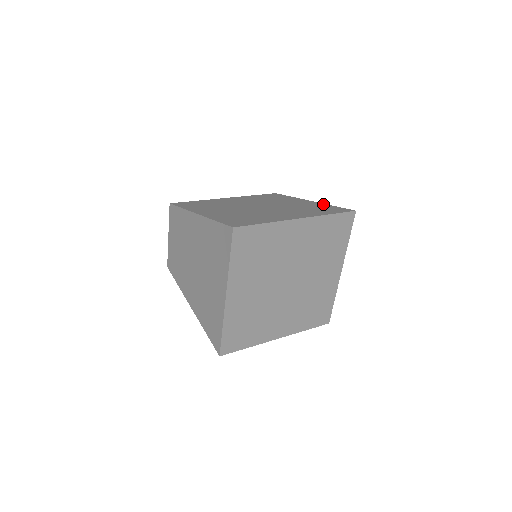
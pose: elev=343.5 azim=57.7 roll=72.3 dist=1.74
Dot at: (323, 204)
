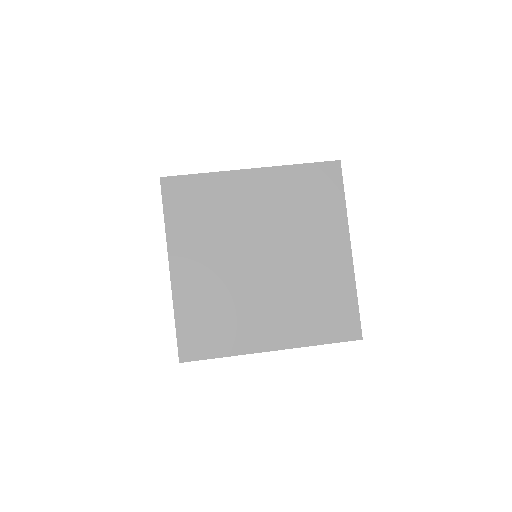
Dot at: (350, 281)
